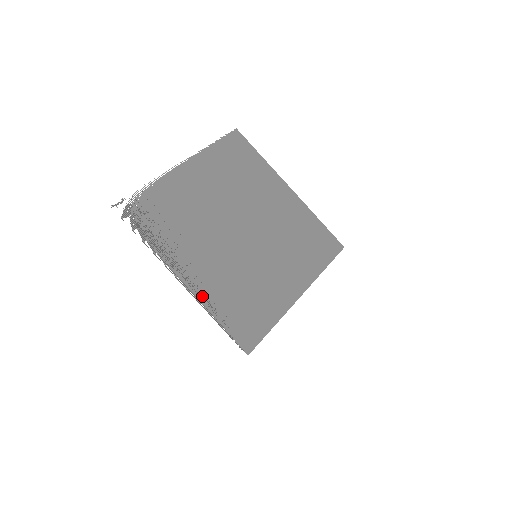
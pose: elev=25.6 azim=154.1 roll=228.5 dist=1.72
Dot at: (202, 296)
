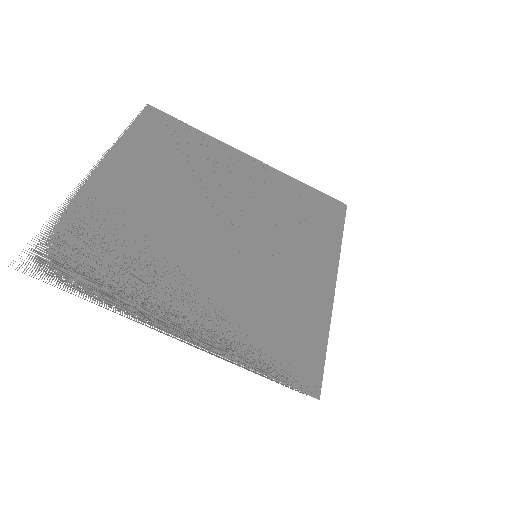
Dot at: (215, 344)
